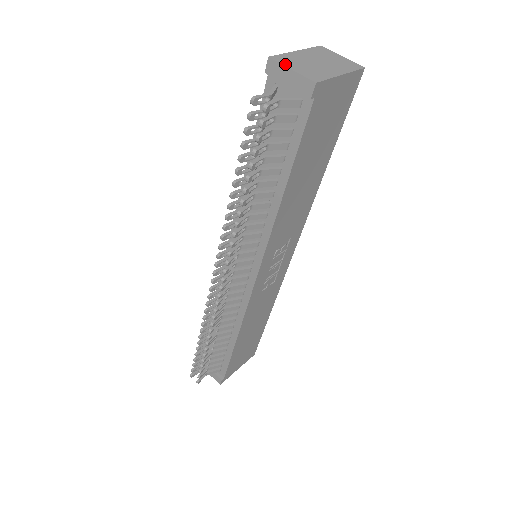
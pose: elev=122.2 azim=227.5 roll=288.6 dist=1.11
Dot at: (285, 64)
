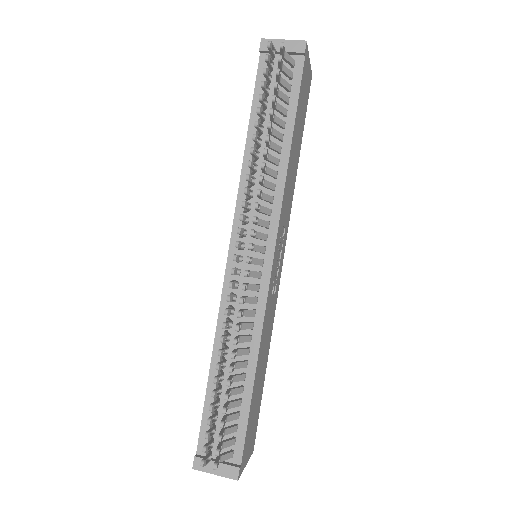
Dot at: (276, 40)
